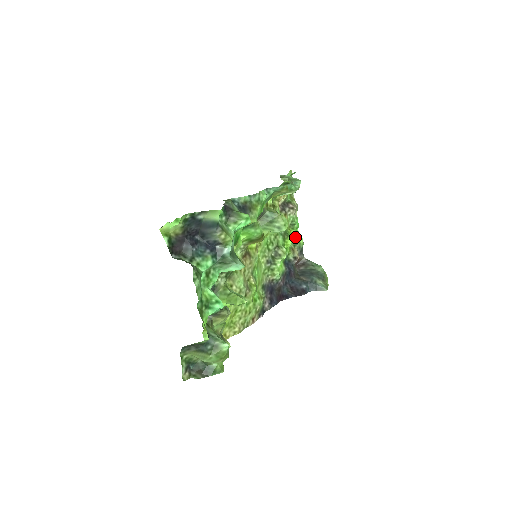
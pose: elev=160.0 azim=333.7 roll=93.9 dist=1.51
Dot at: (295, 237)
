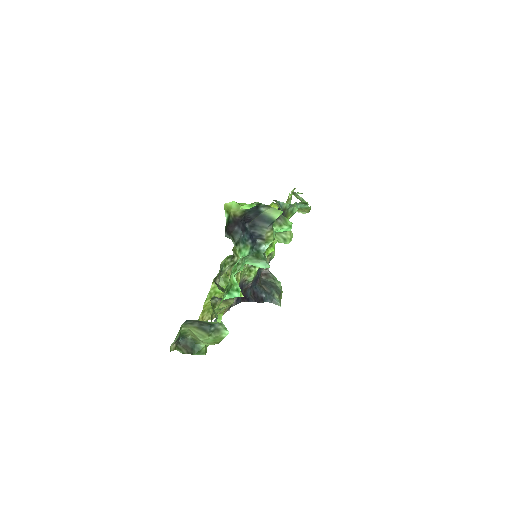
Dot at: occluded
